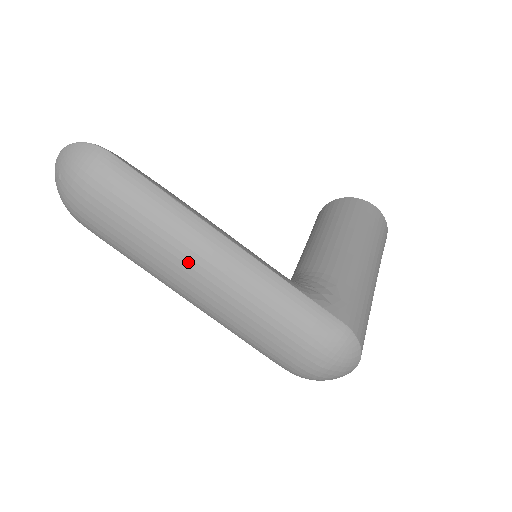
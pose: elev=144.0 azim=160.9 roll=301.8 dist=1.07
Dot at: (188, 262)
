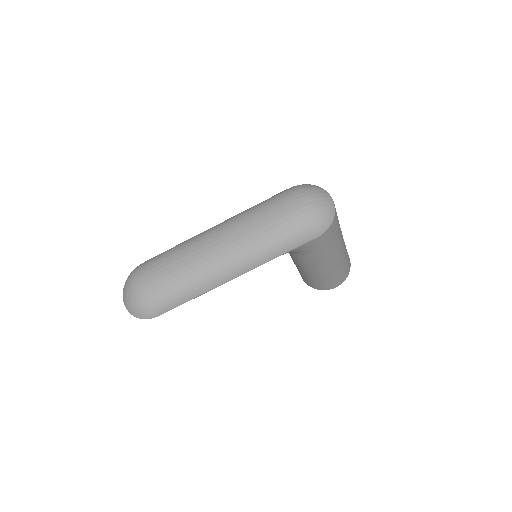
Dot at: (203, 241)
